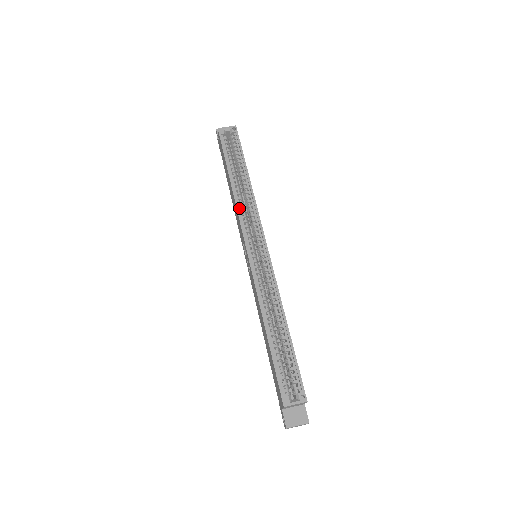
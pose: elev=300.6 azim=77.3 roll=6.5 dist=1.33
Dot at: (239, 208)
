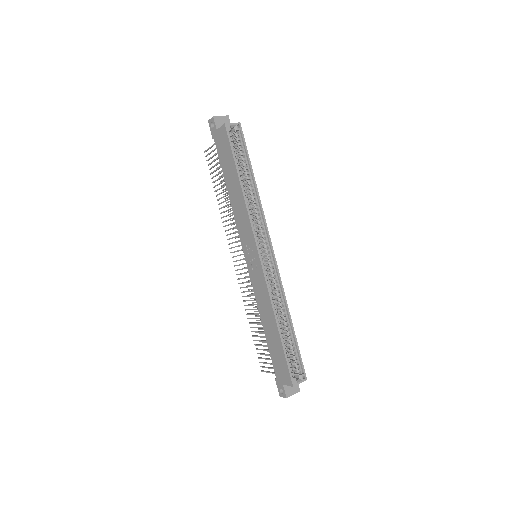
Dot at: (249, 214)
